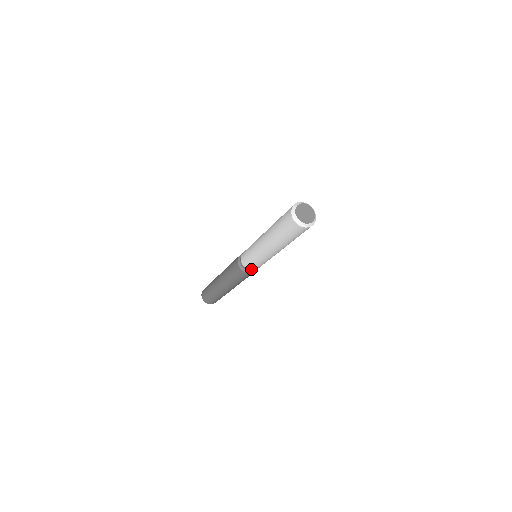
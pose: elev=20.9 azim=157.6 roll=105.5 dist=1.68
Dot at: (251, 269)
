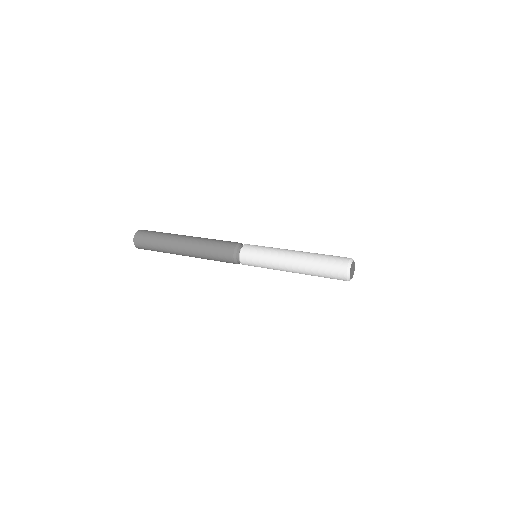
Dot at: occluded
